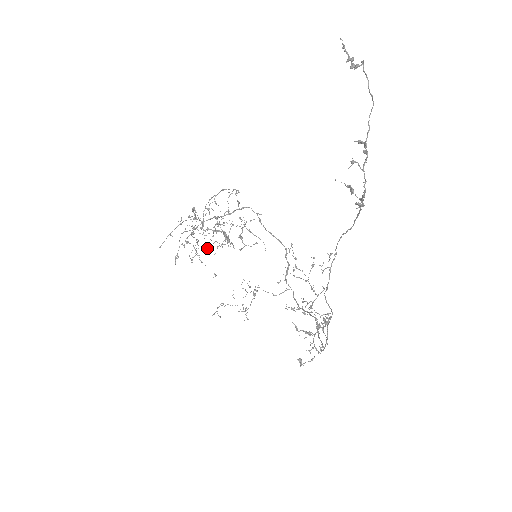
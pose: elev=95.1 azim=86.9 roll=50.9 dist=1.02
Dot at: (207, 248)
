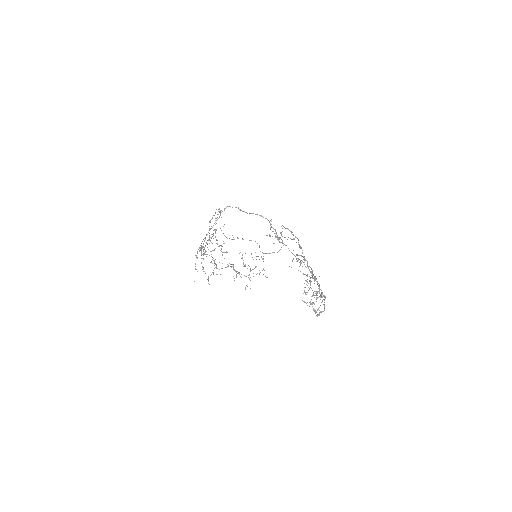
Dot at: occluded
